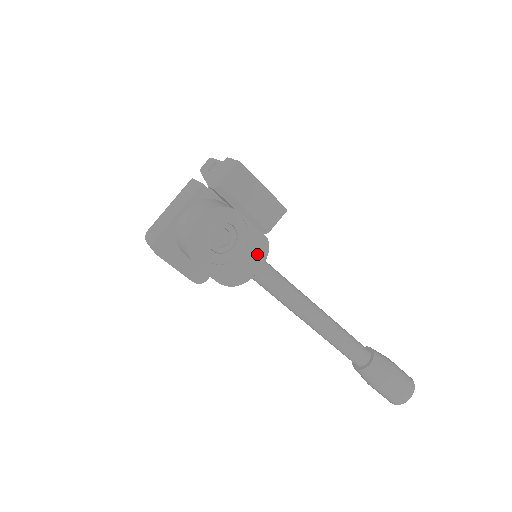
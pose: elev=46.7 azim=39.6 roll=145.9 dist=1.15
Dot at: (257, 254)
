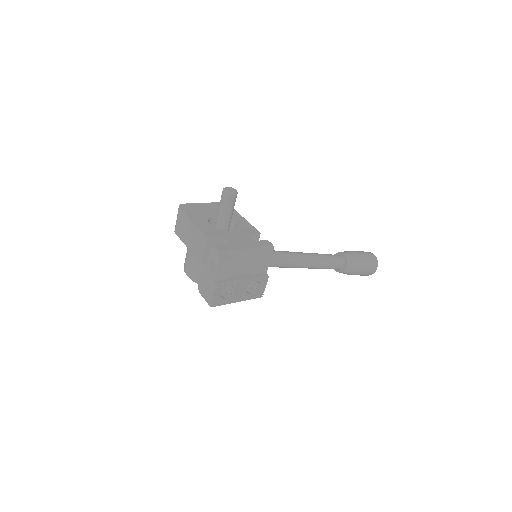
Dot at: occluded
